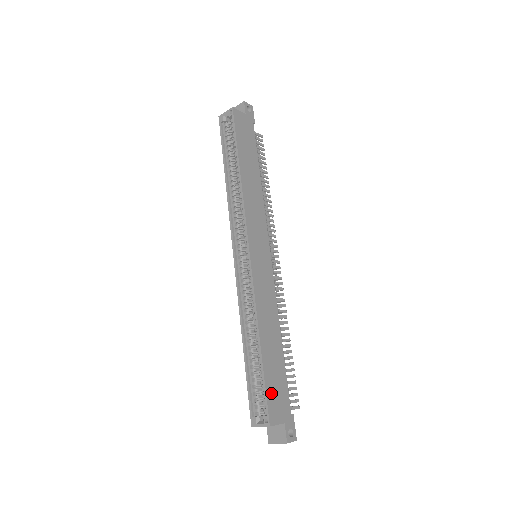
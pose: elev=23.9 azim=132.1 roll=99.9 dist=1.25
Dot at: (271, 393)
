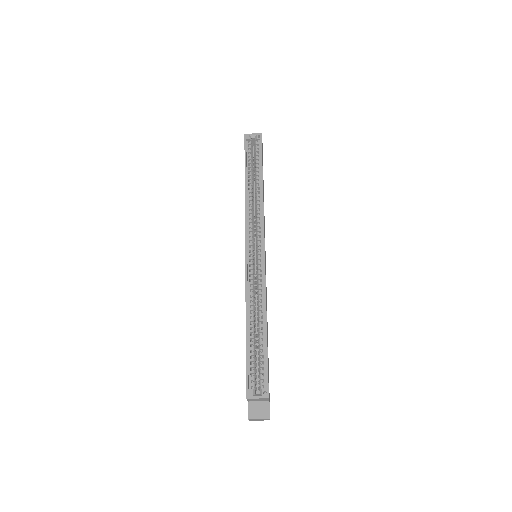
Dot at: (268, 371)
